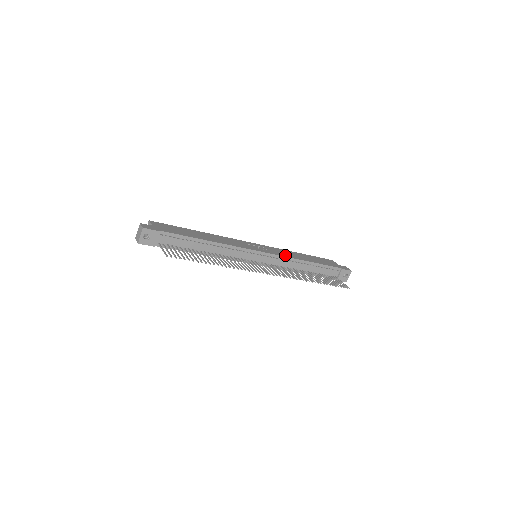
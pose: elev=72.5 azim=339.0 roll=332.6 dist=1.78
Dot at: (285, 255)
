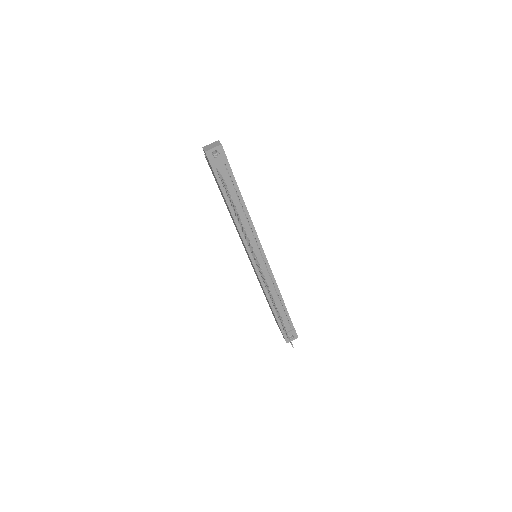
Dot at: occluded
